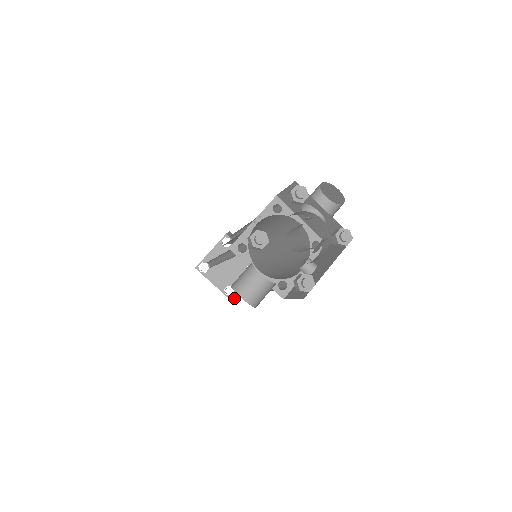
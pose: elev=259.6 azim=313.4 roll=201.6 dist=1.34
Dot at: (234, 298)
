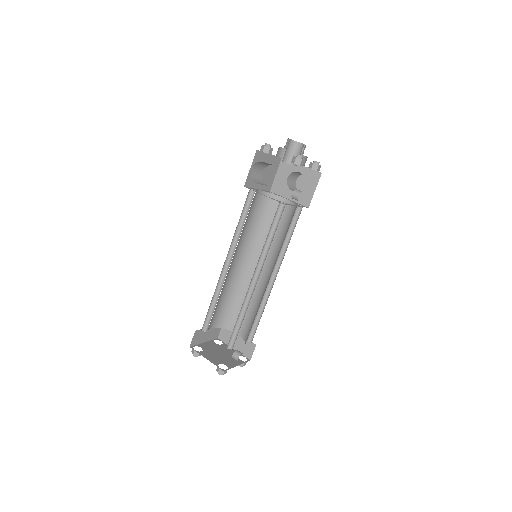
Dot at: occluded
